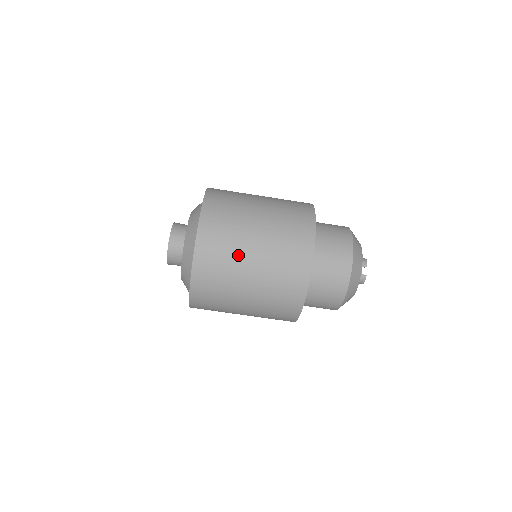
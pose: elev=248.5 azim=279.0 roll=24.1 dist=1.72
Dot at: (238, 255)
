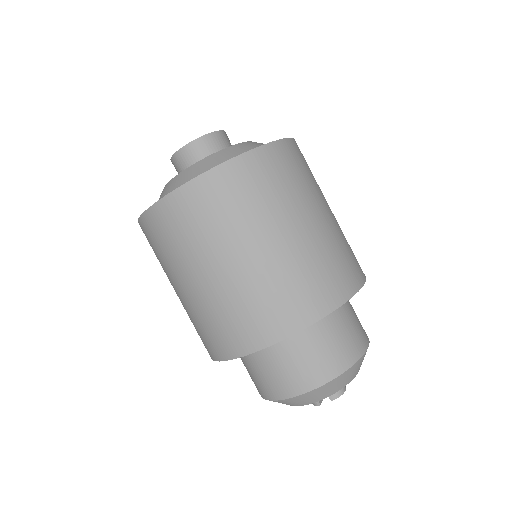
Dot at: (196, 255)
